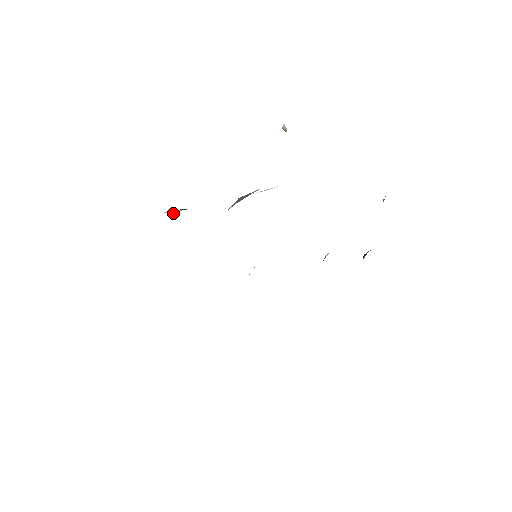
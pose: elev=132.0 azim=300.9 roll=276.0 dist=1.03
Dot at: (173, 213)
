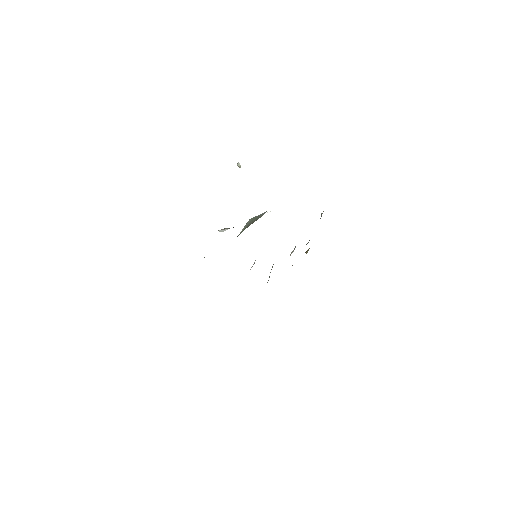
Dot at: (223, 231)
